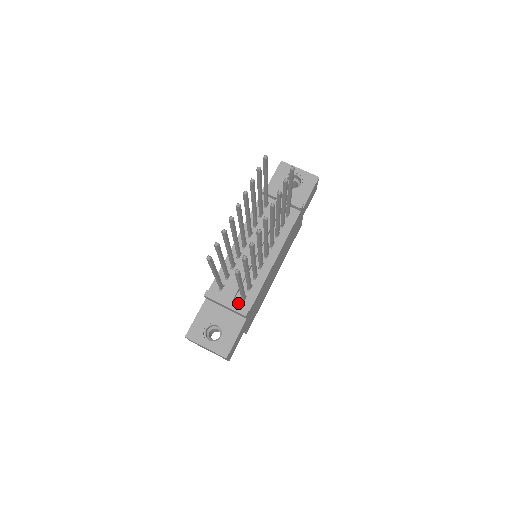
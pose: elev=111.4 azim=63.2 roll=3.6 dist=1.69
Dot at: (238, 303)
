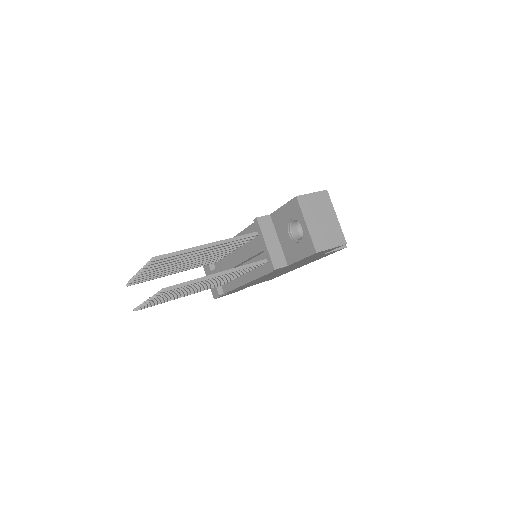
Dot at: occluded
